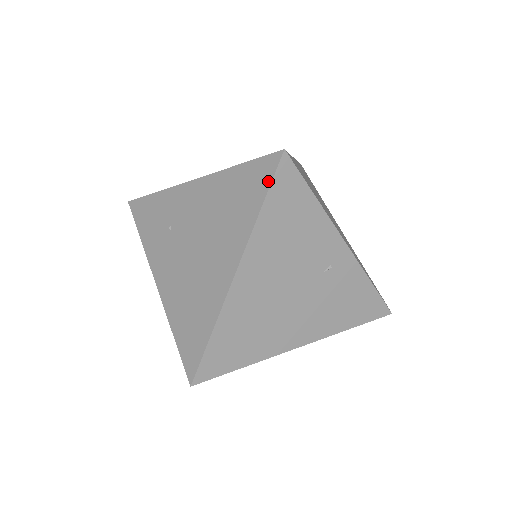
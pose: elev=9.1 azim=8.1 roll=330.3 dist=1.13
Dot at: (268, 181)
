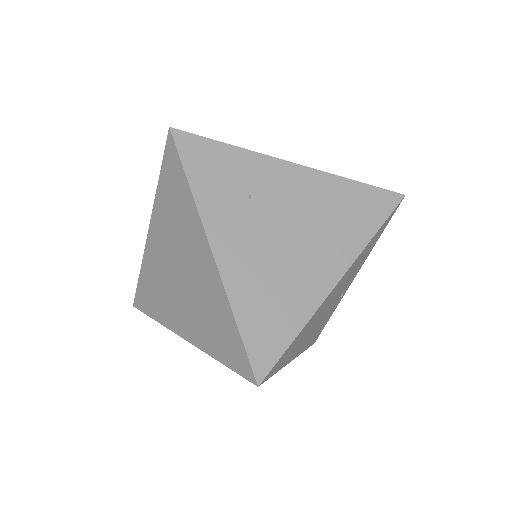
Dot at: (387, 213)
